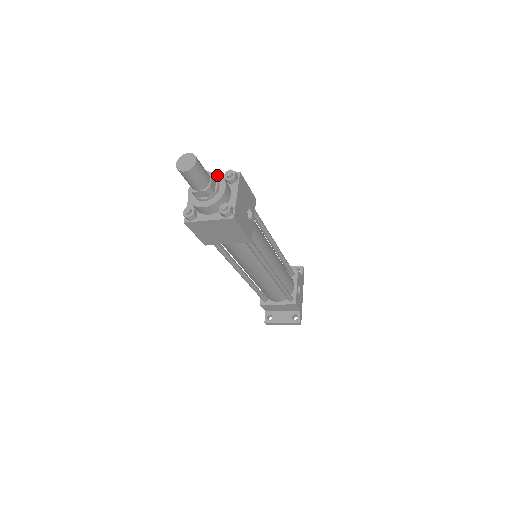
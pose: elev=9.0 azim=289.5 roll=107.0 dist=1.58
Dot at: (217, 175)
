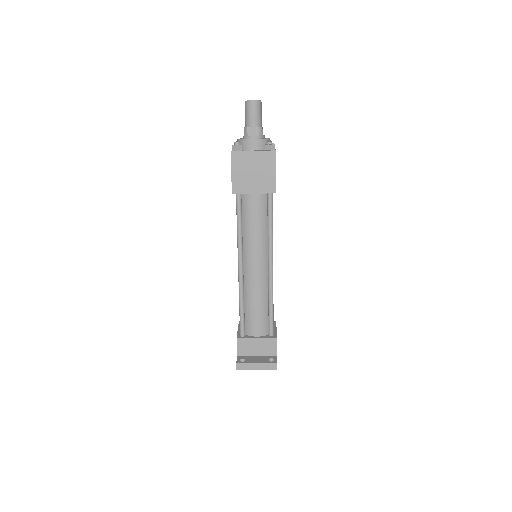
Dot at: occluded
